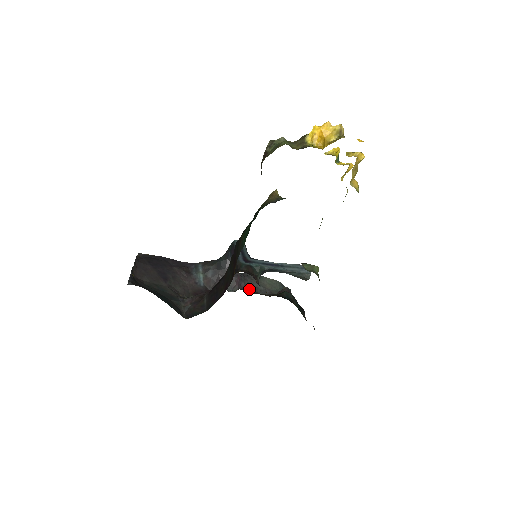
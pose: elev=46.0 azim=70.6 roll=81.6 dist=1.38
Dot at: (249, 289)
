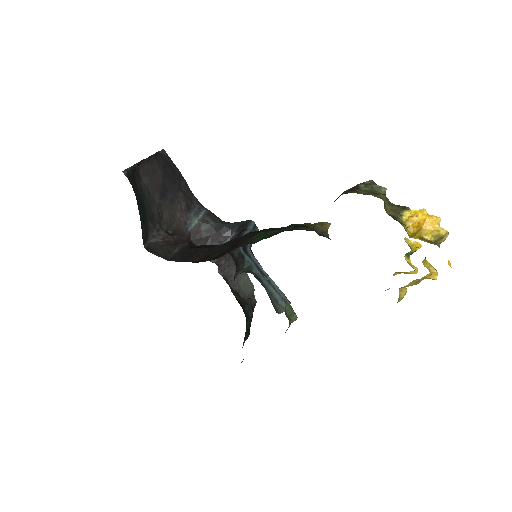
Dot at: (224, 271)
